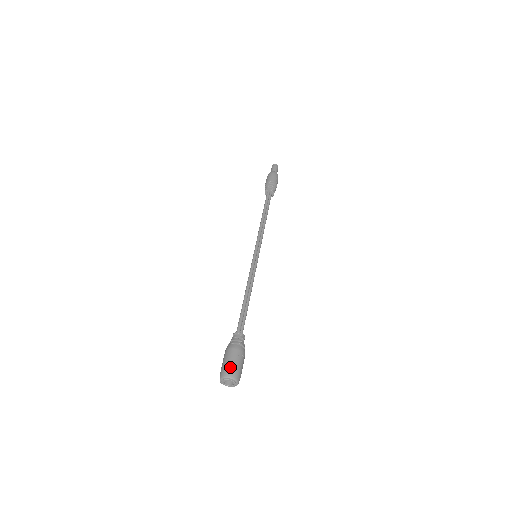
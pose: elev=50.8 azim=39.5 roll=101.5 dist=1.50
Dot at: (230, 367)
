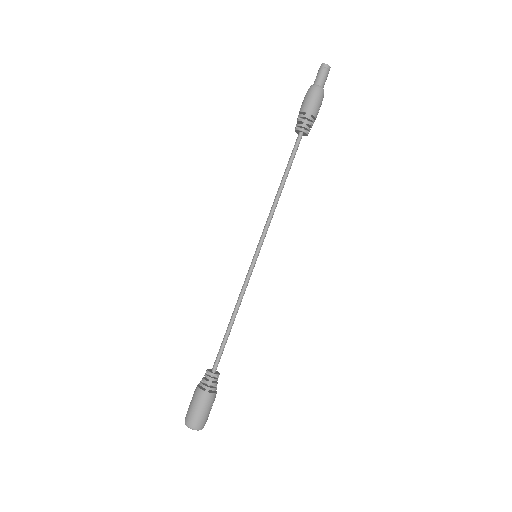
Dot at: (203, 421)
